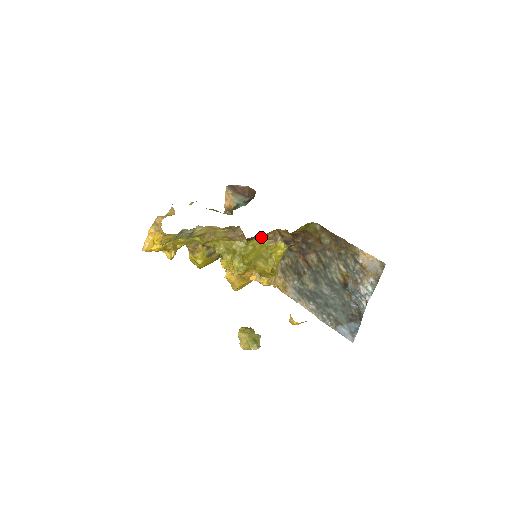
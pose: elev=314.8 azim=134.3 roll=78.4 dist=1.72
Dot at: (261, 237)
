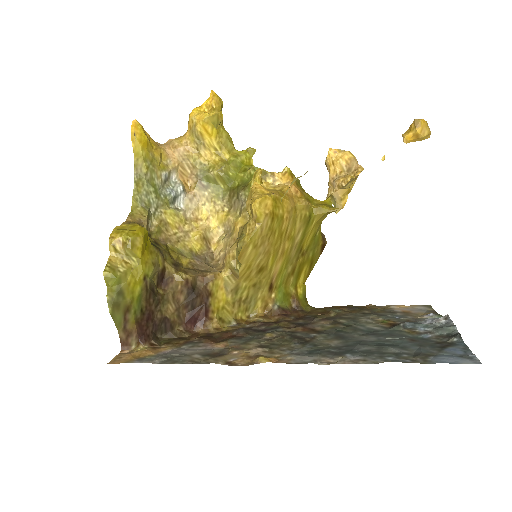
Dot at: (217, 316)
